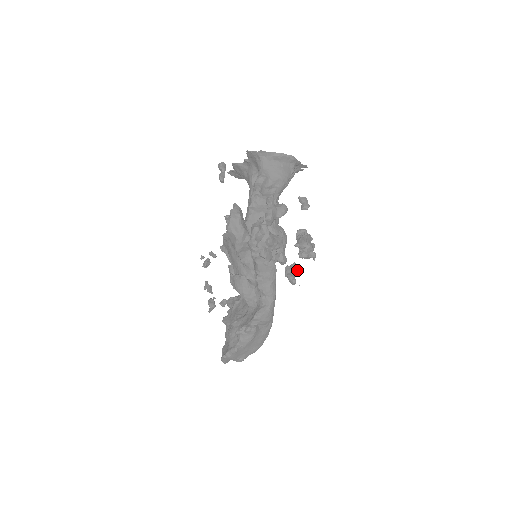
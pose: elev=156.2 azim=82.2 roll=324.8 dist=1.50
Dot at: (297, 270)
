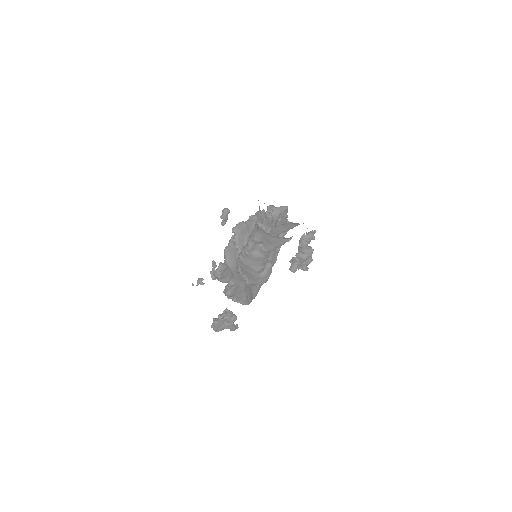
Dot at: occluded
